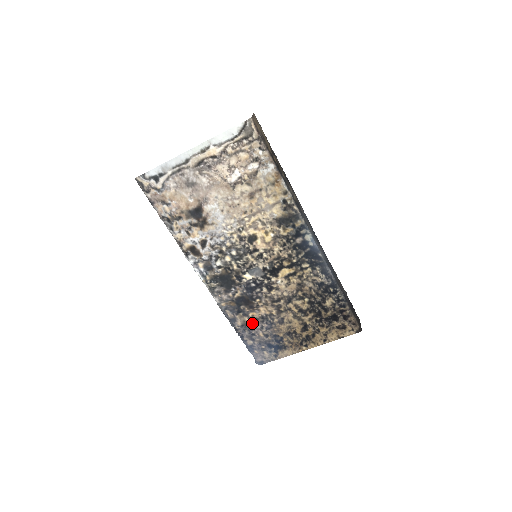
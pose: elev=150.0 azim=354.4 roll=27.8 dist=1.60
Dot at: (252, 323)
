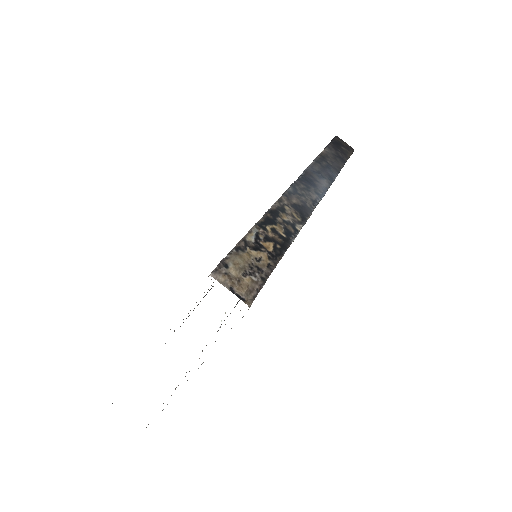
Dot at: occluded
